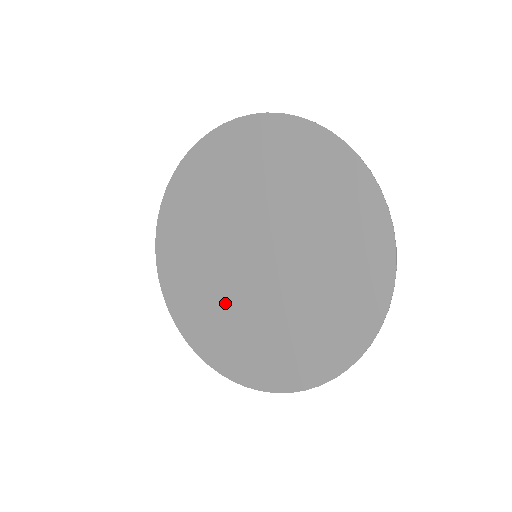
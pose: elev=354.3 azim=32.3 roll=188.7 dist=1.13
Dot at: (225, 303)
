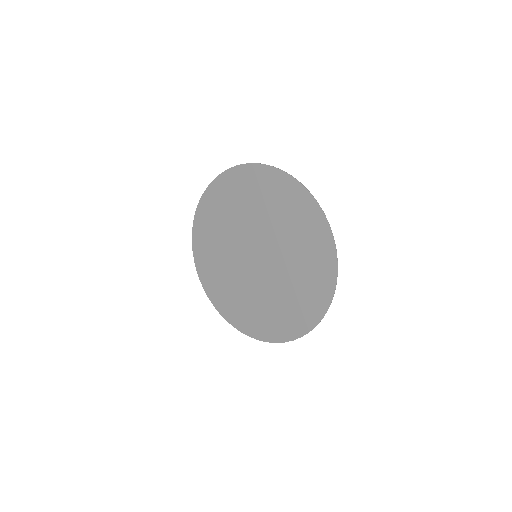
Dot at: (268, 297)
